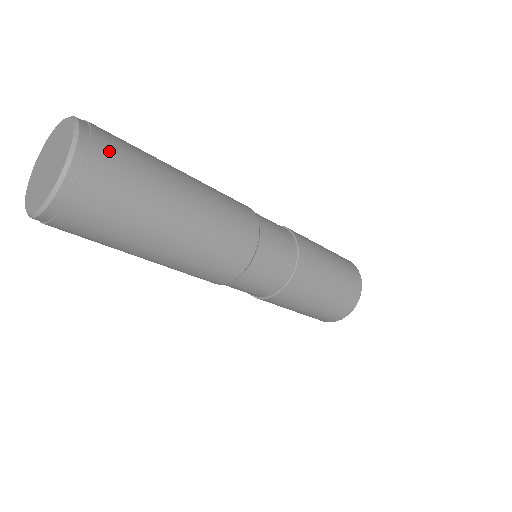
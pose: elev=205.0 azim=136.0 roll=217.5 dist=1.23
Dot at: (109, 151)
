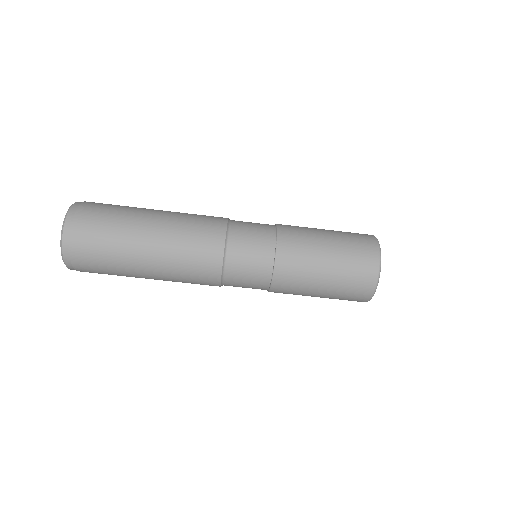
Dot at: (90, 210)
